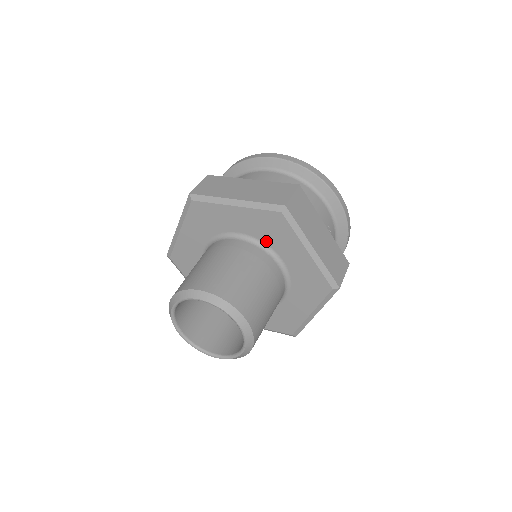
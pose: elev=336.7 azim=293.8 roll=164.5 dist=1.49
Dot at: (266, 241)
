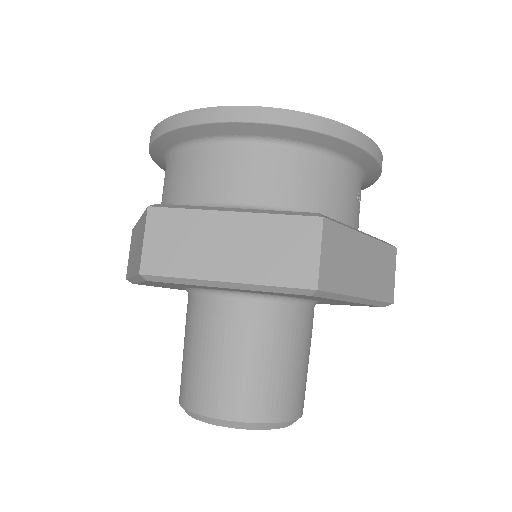
Dot at: (284, 296)
